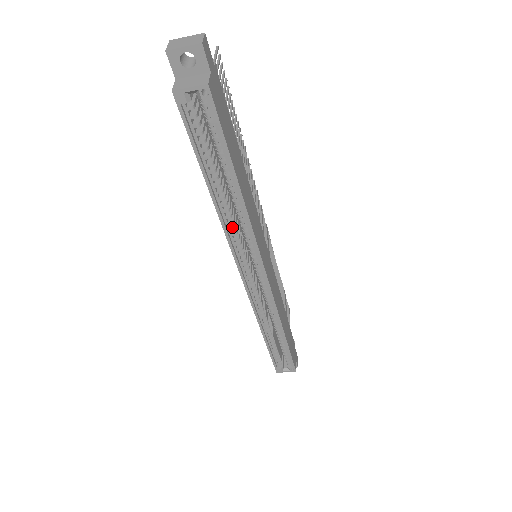
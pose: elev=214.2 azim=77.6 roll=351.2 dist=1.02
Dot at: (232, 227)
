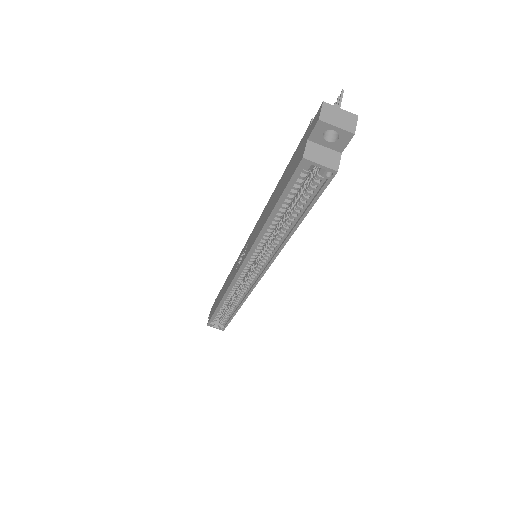
Dot at: (261, 245)
